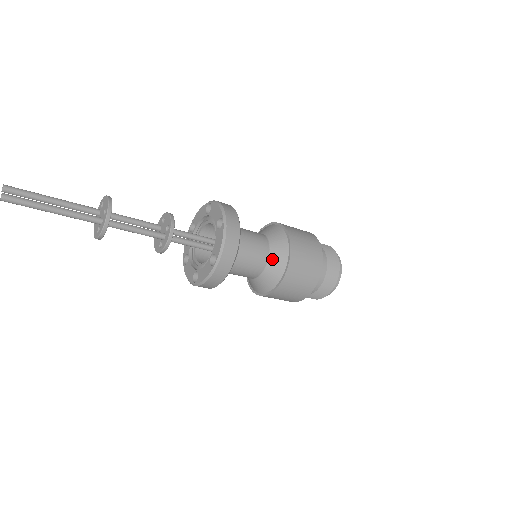
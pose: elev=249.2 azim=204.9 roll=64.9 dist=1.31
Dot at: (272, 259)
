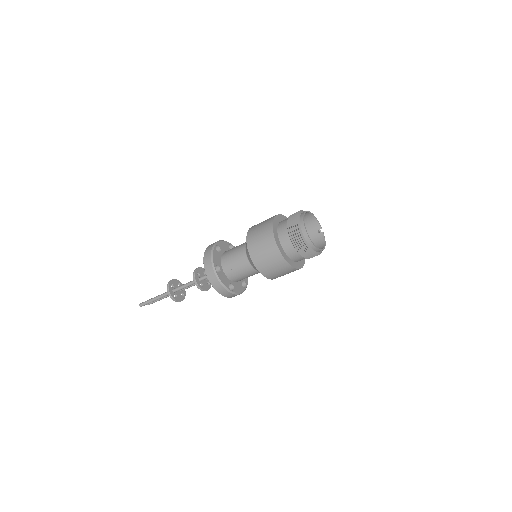
Dot at: (246, 249)
